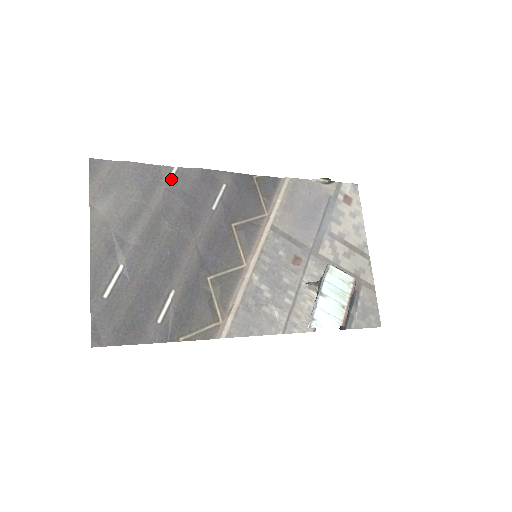
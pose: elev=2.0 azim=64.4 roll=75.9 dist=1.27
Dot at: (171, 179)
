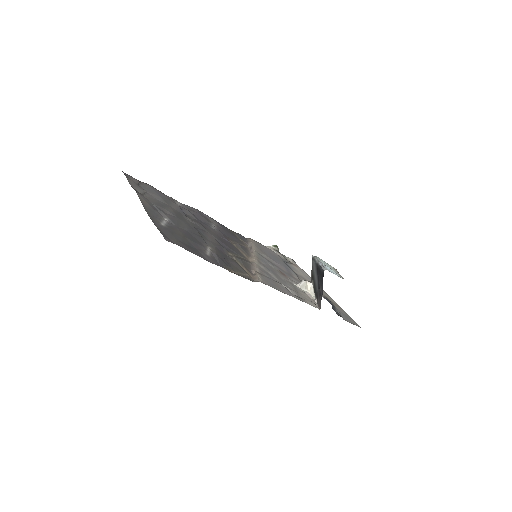
Dot at: occluded
